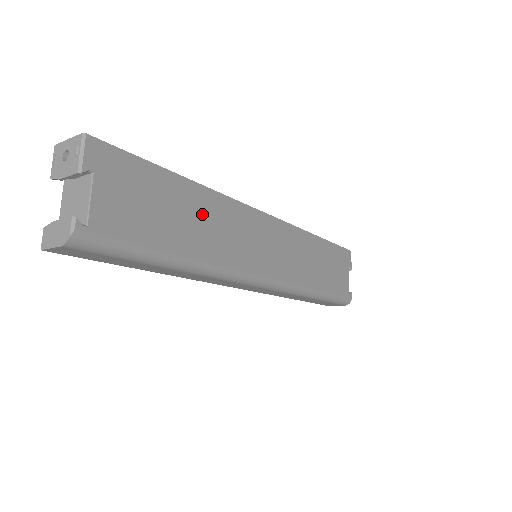
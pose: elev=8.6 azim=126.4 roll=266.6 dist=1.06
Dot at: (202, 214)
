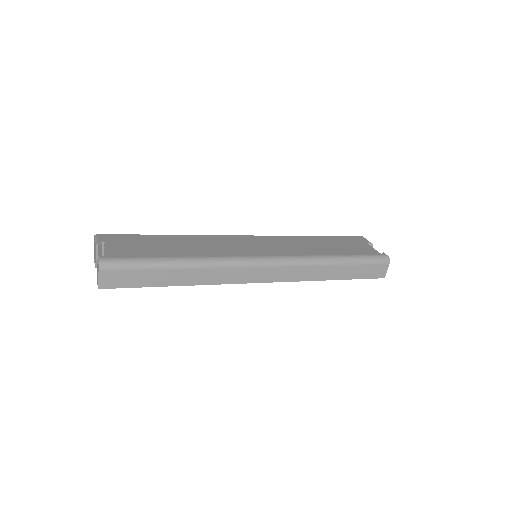
Dot at: (188, 243)
